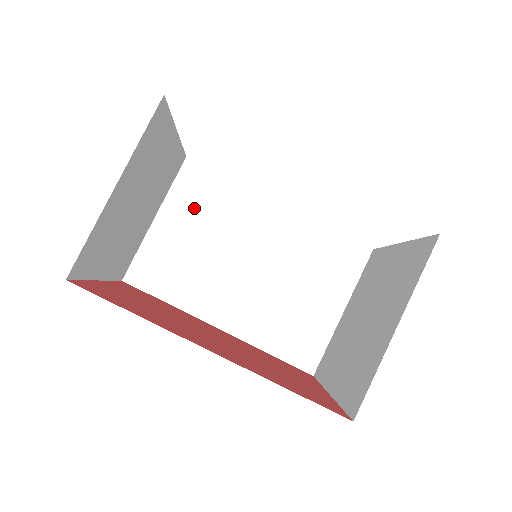
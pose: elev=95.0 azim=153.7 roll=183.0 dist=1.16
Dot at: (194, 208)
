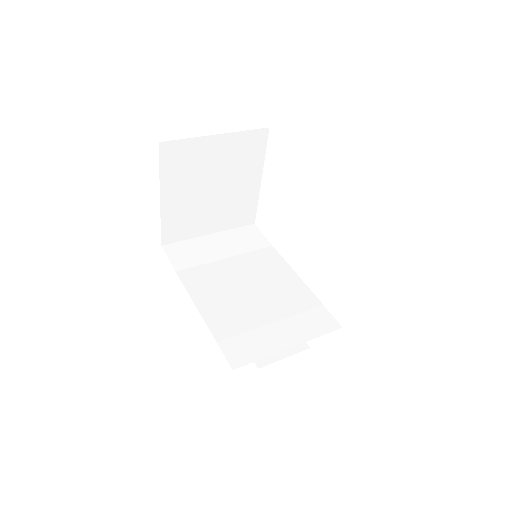
Dot at: (238, 243)
